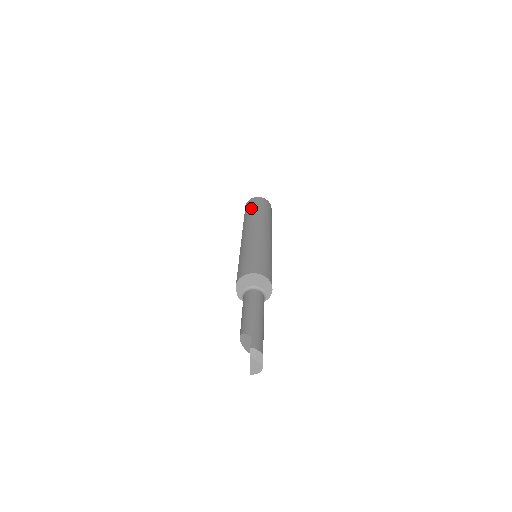
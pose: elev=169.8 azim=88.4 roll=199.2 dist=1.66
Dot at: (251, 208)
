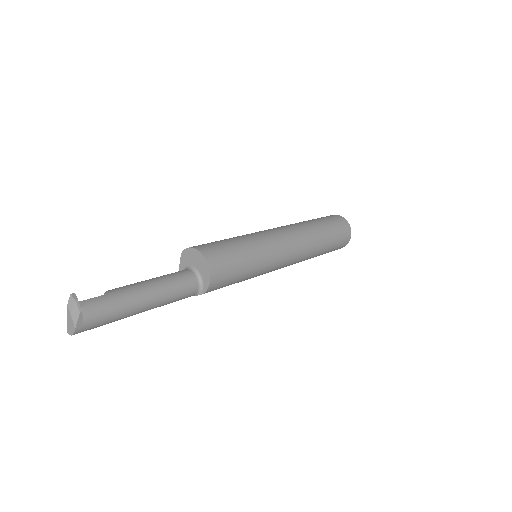
Dot at: occluded
